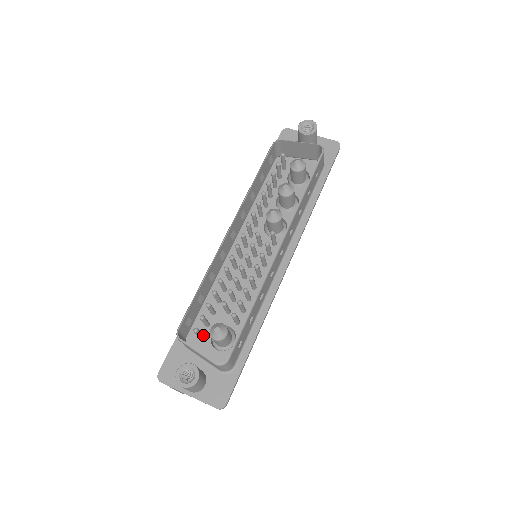
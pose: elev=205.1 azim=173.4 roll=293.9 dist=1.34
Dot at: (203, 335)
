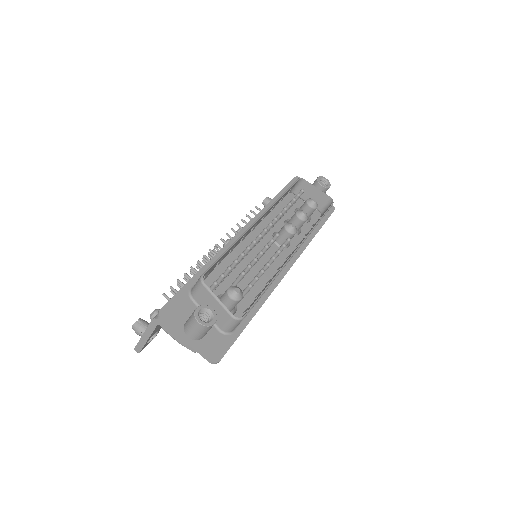
Dot at: occluded
